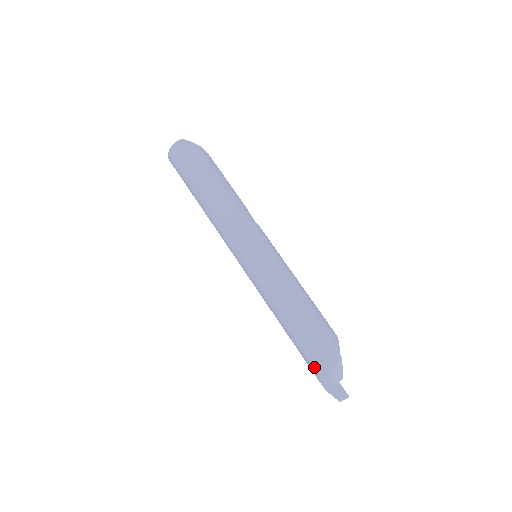
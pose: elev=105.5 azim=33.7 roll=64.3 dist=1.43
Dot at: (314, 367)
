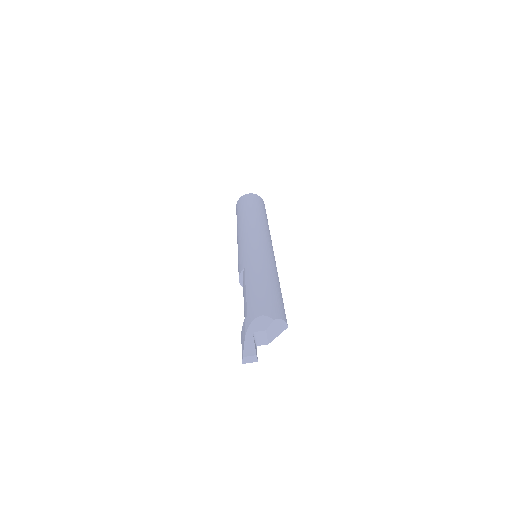
Dot at: (262, 306)
